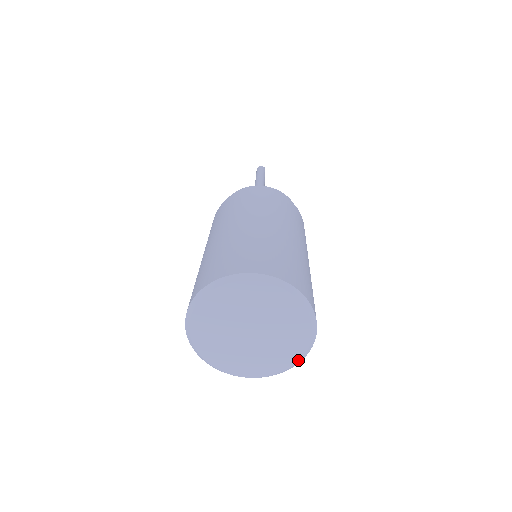
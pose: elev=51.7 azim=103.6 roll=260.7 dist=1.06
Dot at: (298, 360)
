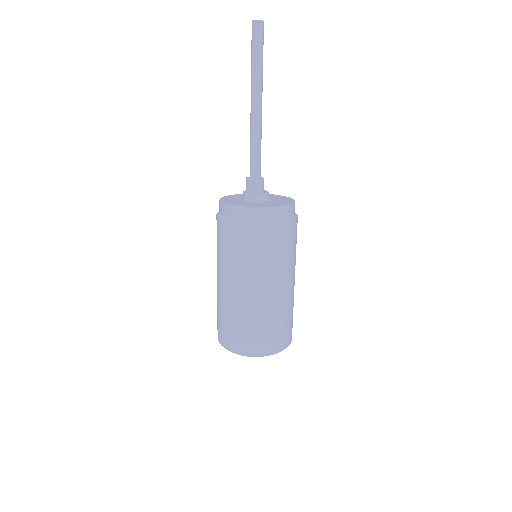
Dot at: occluded
